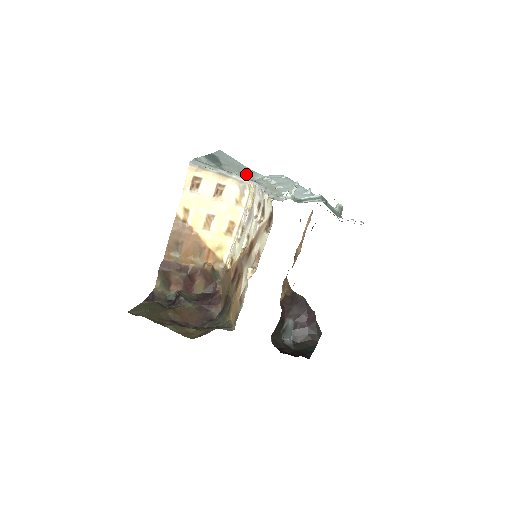
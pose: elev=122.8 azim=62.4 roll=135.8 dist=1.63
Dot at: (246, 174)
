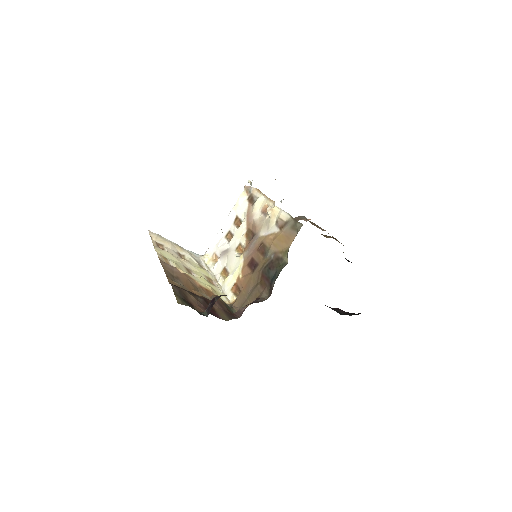
Dot at: occluded
